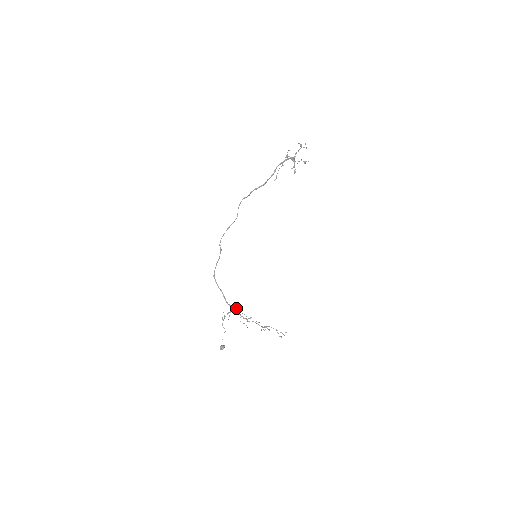
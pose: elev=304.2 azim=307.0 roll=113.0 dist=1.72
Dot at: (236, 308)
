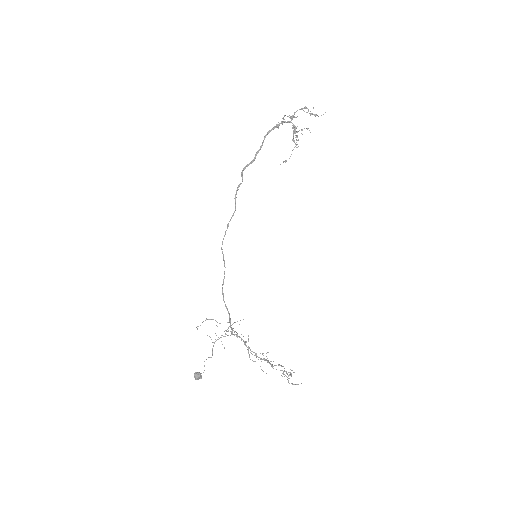
Dot at: (243, 336)
